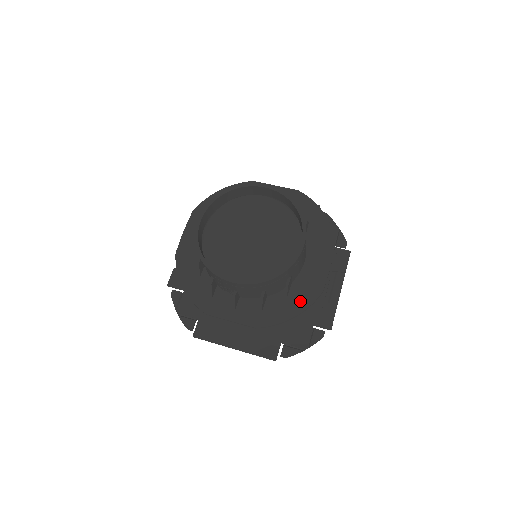
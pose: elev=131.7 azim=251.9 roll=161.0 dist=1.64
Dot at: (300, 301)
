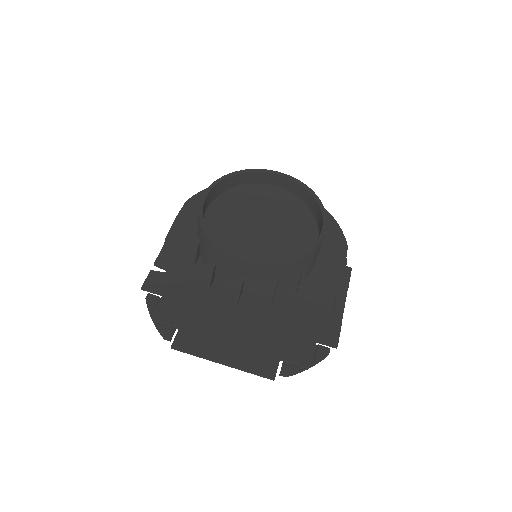
Dot at: (314, 300)
